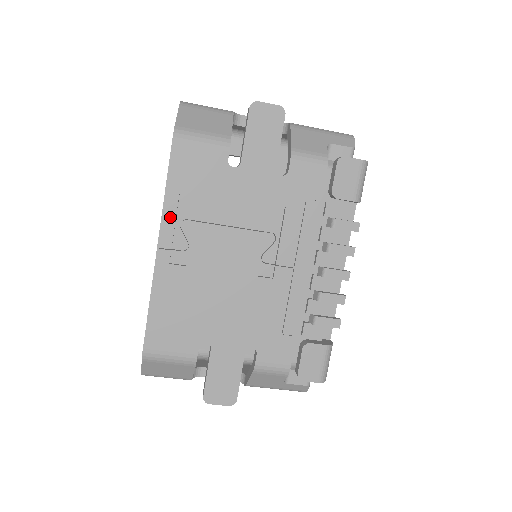
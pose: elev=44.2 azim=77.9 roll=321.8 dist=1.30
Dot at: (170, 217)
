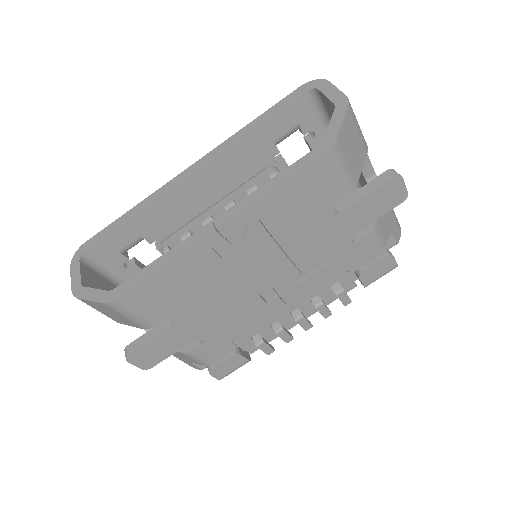
Dot at: (253, 213)
